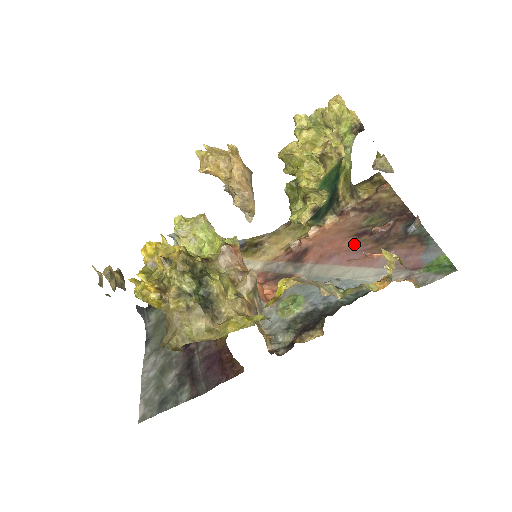
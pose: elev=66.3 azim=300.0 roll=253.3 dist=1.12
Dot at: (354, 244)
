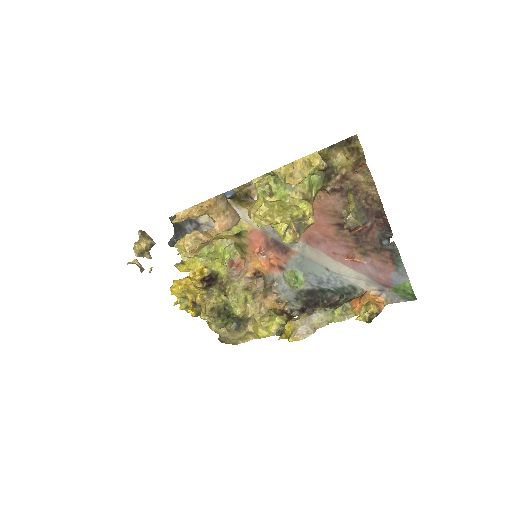
Dot at: (337, 236)
